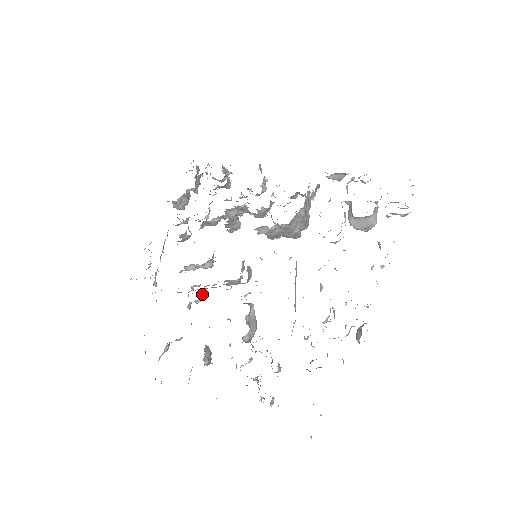
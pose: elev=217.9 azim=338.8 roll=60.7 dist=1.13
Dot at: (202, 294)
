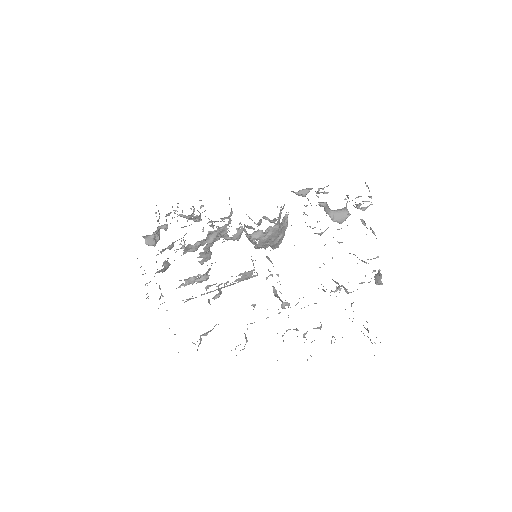
Dot at: (219, 290)
